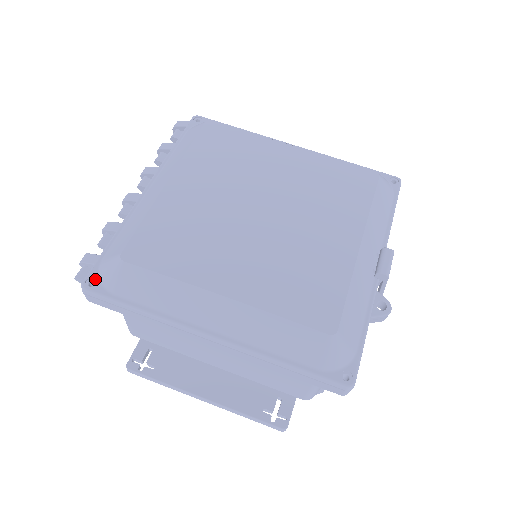
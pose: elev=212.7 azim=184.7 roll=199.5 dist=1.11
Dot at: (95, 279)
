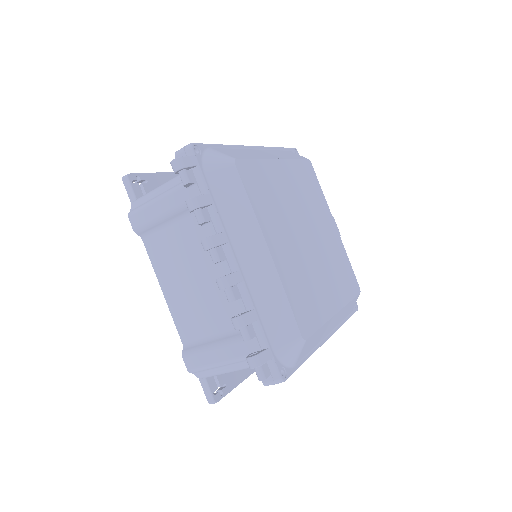
Dot at: (281, 368)
